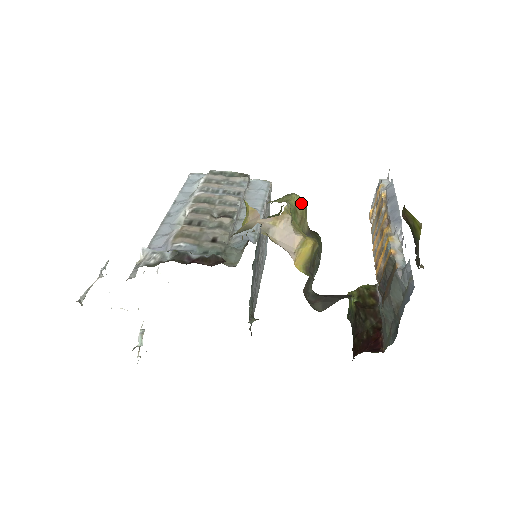
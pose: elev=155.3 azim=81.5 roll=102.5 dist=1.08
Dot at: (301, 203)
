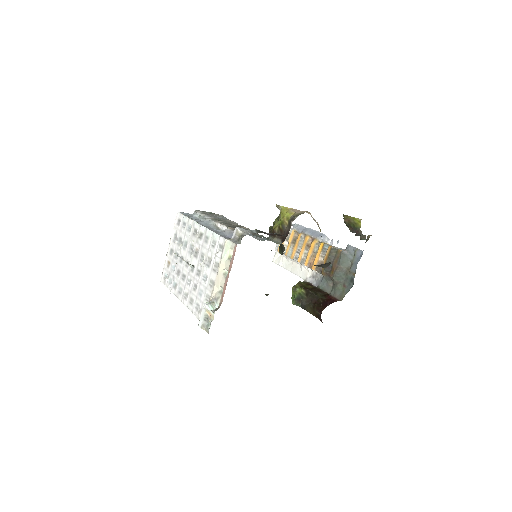
Dot at: occluded
